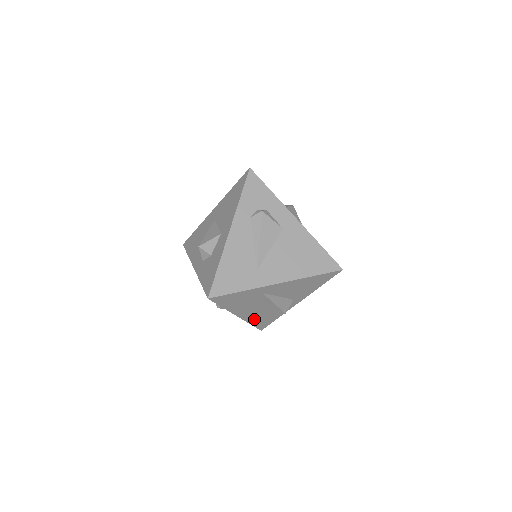
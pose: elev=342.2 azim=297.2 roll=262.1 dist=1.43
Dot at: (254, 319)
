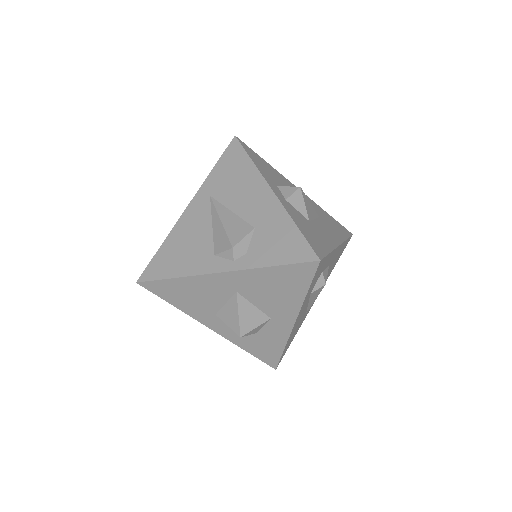
Dot at: occluded
